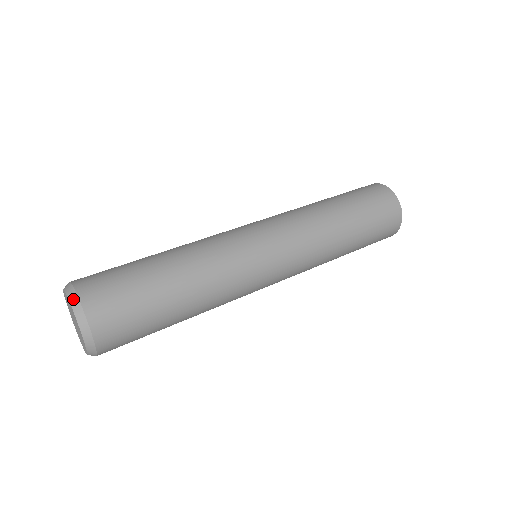
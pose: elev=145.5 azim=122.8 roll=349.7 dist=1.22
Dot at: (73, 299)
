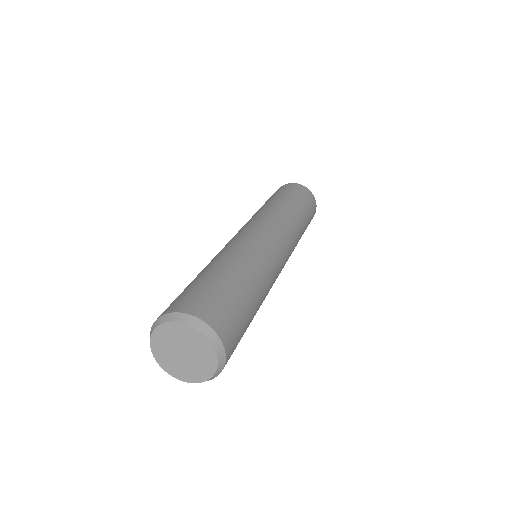
Dot at: (186, 319)
